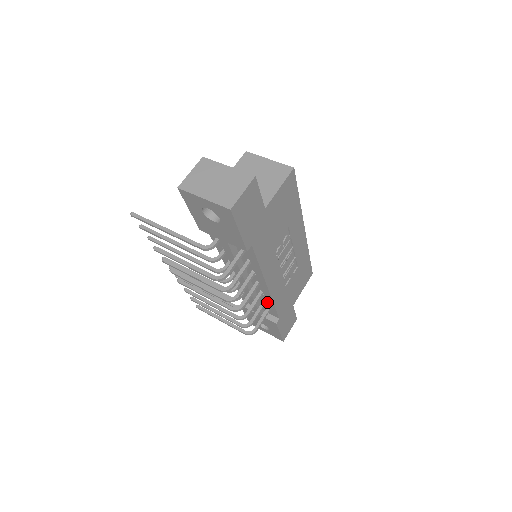
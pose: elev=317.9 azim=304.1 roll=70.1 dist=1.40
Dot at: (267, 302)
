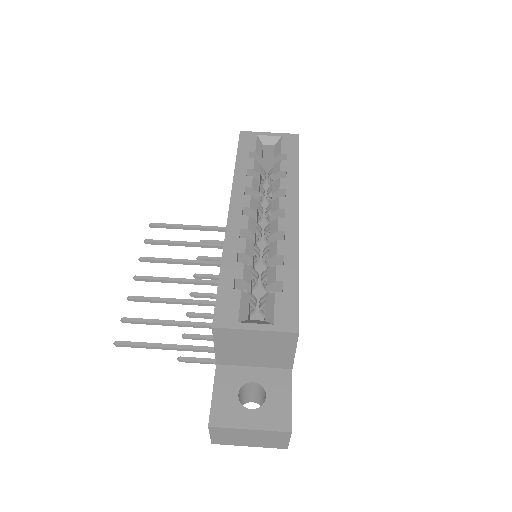
Dot at: occluded
